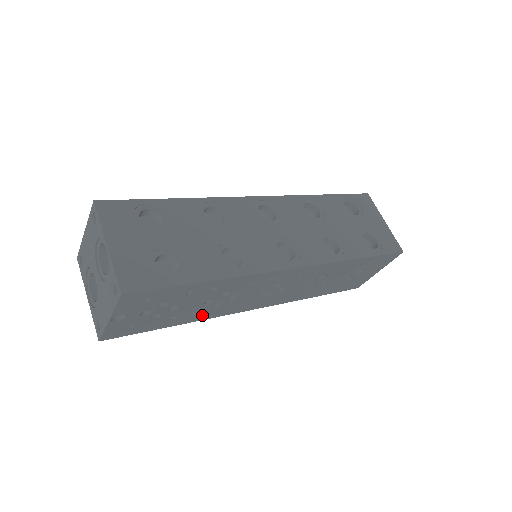
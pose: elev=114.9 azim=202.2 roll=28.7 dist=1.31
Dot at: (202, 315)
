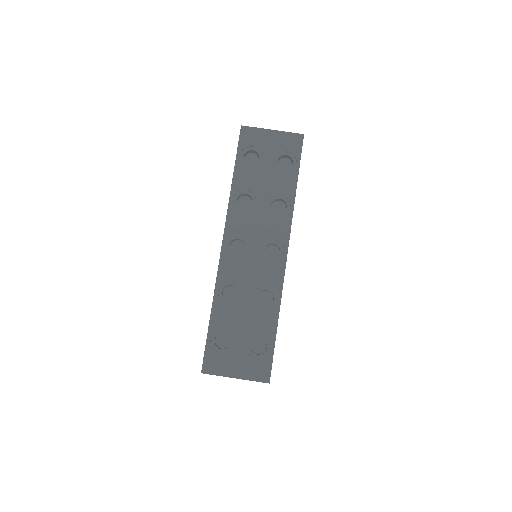
Dot at: occluded
